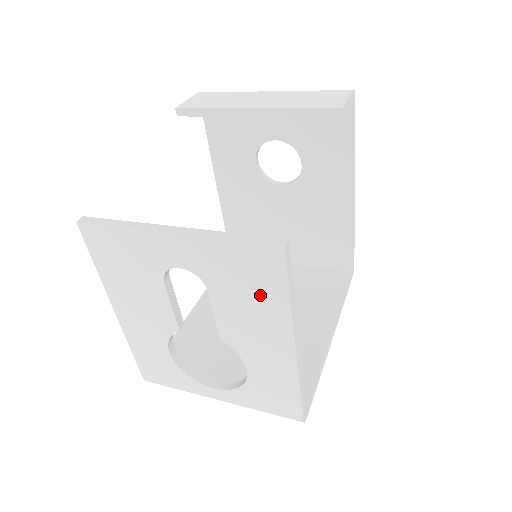
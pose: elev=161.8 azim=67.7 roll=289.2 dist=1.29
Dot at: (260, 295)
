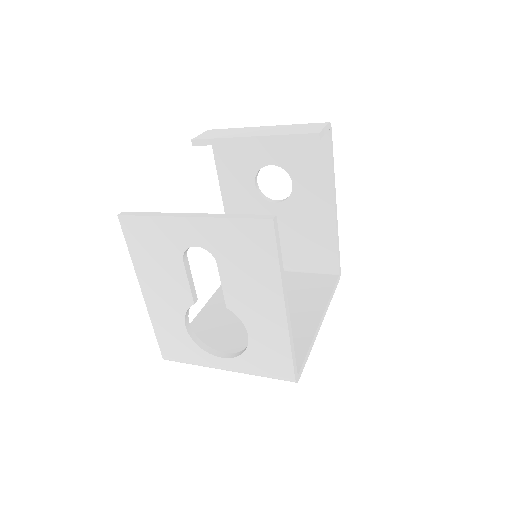
Dot at: (257, 263)
